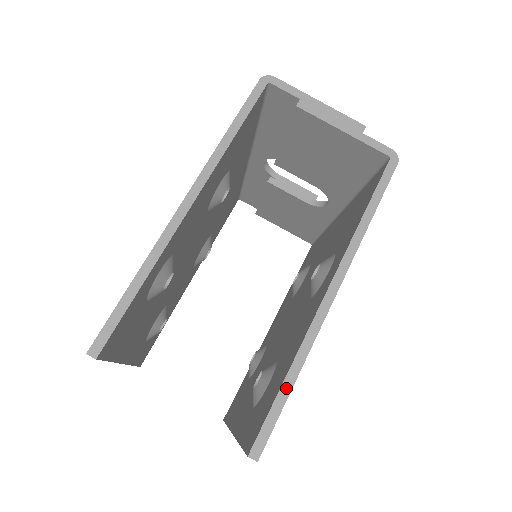
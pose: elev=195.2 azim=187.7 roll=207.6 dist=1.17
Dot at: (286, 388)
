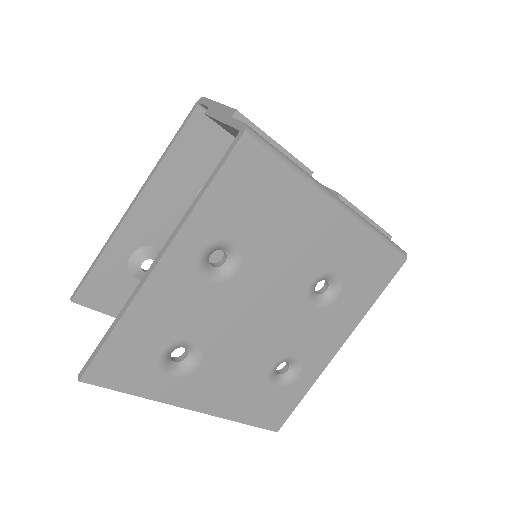
Dot at: (108, 332)
